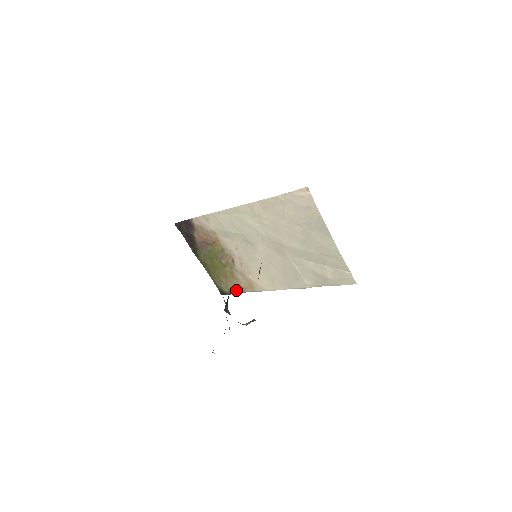
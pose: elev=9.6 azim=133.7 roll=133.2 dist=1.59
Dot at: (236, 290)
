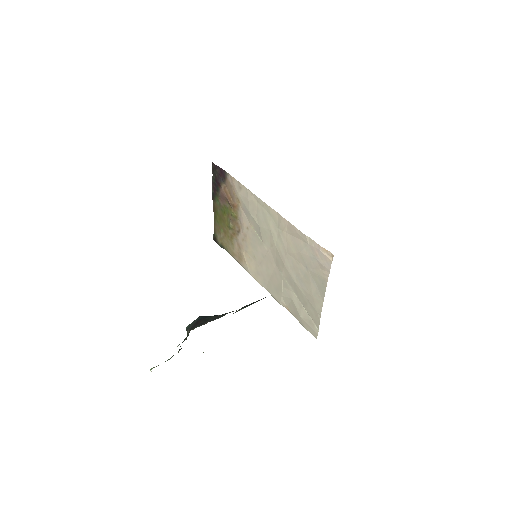
Dot at: (227, 248)
